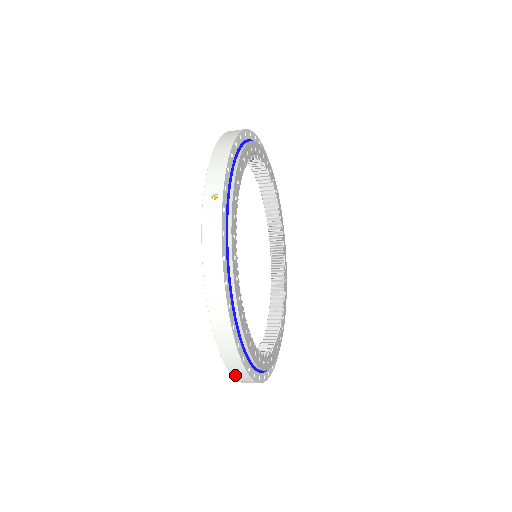
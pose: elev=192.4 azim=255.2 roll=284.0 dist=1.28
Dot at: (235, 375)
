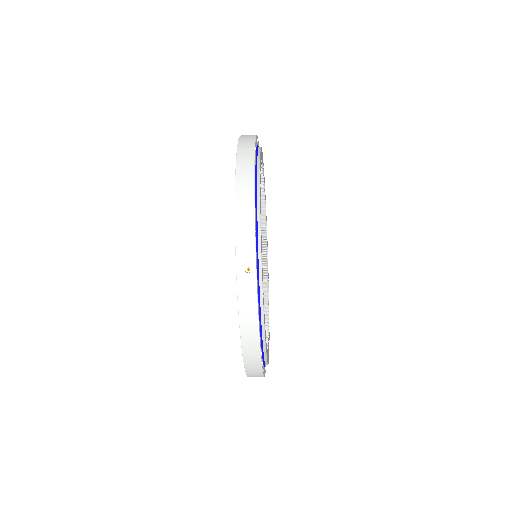
Dot at: occluded
